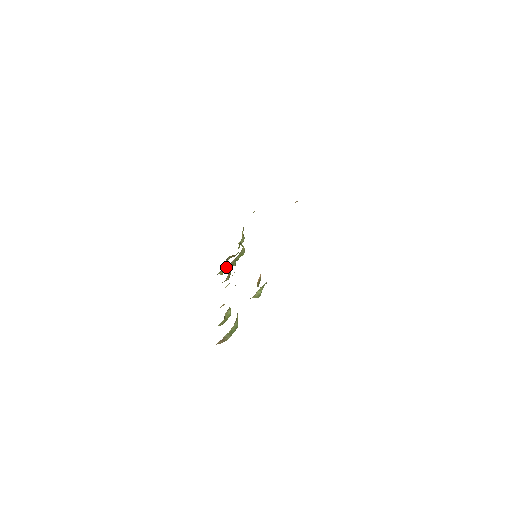
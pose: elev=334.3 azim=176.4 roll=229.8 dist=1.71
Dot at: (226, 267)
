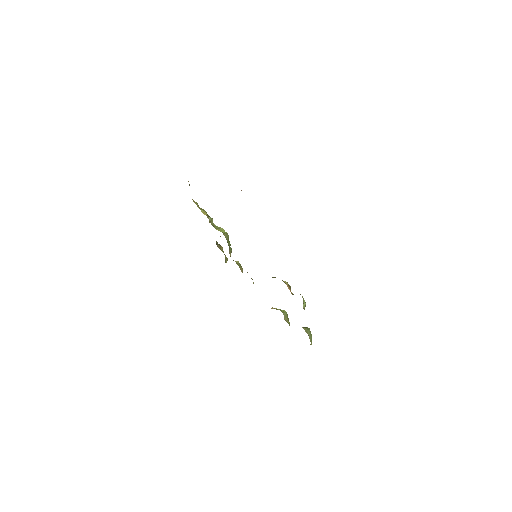
Dot at: (222, 249)
